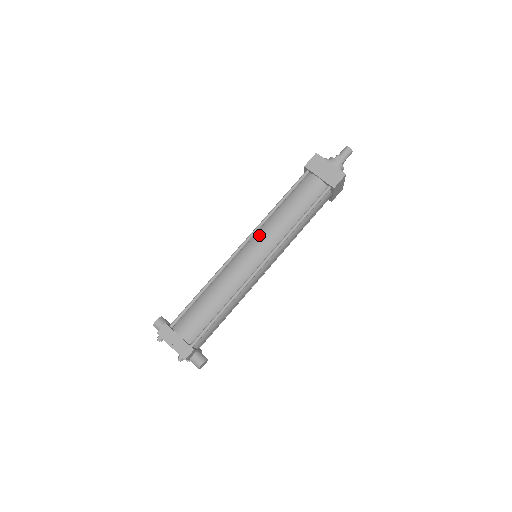
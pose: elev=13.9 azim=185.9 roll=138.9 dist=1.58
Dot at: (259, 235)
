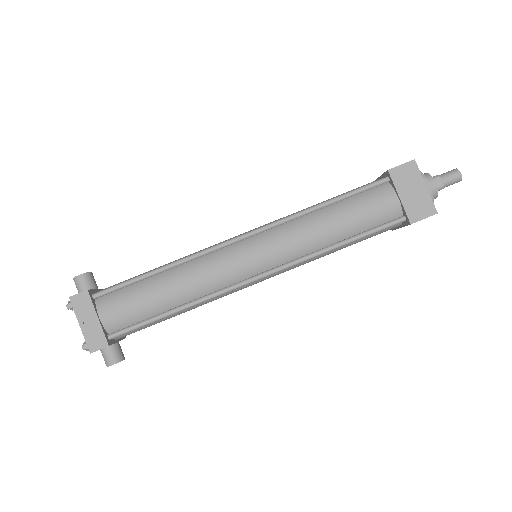
Dot at: (275, 234)
